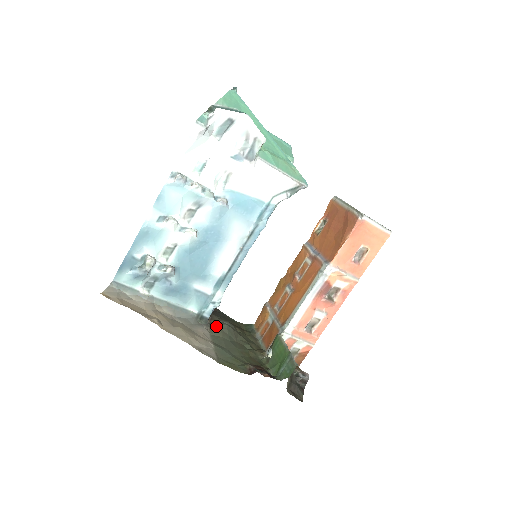
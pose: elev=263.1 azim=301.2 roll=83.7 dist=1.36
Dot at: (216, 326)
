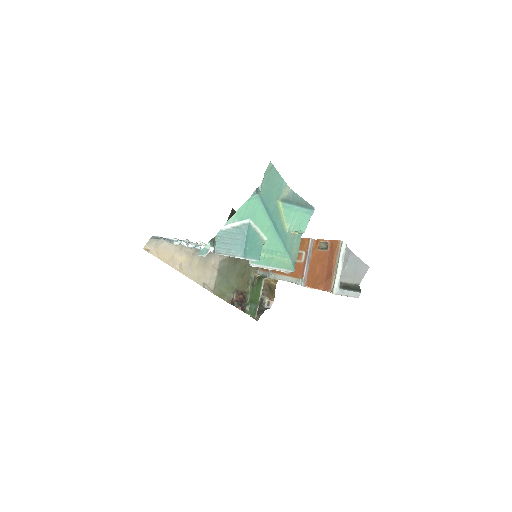
Dot at: occluded
